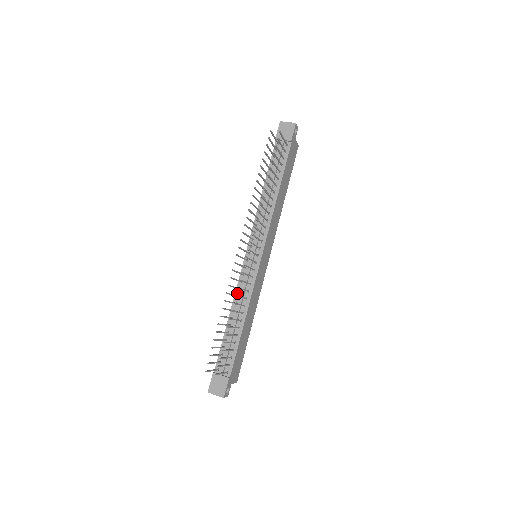
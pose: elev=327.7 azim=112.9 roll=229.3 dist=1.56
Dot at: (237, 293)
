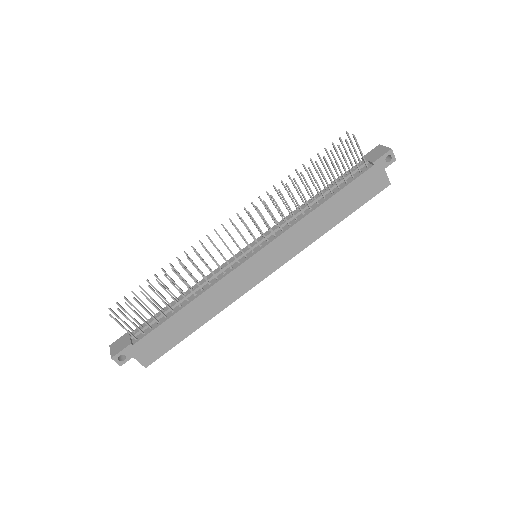
Dot at: (209, 276)
